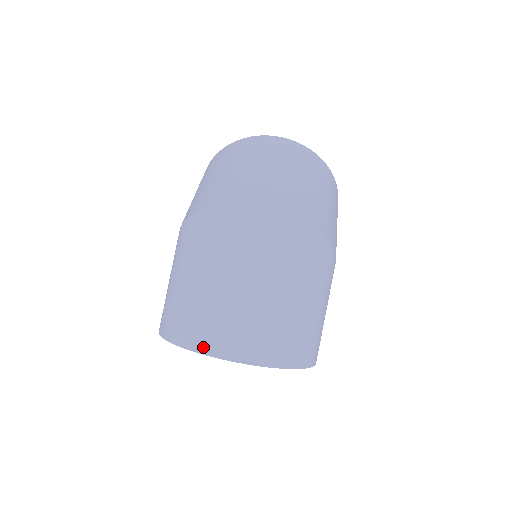
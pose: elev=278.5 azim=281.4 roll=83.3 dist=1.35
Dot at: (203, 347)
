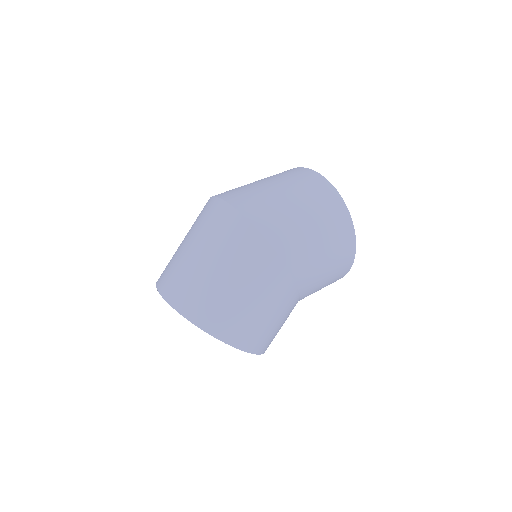
Dot at: (159, 284)
